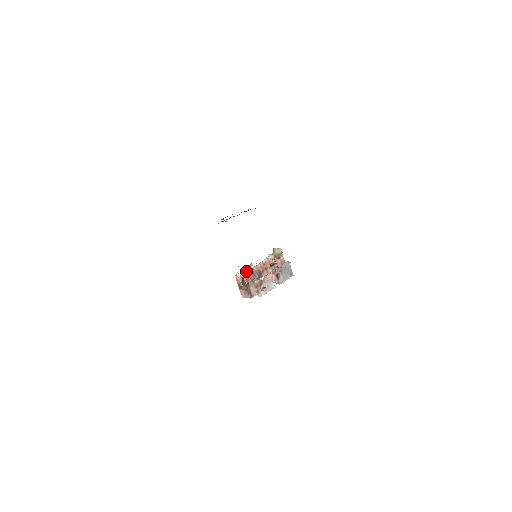
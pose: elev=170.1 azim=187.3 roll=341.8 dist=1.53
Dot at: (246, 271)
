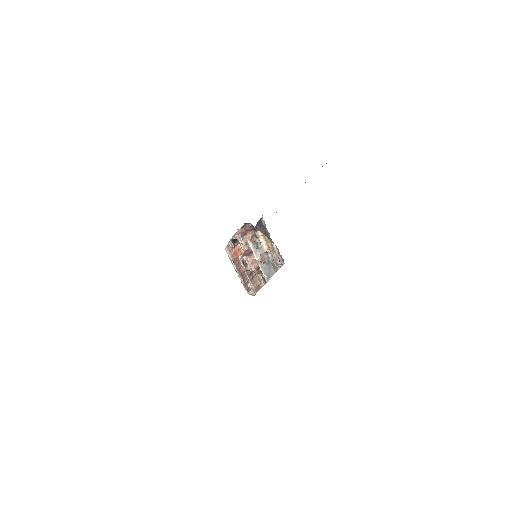
Dot at: (242, 250)
